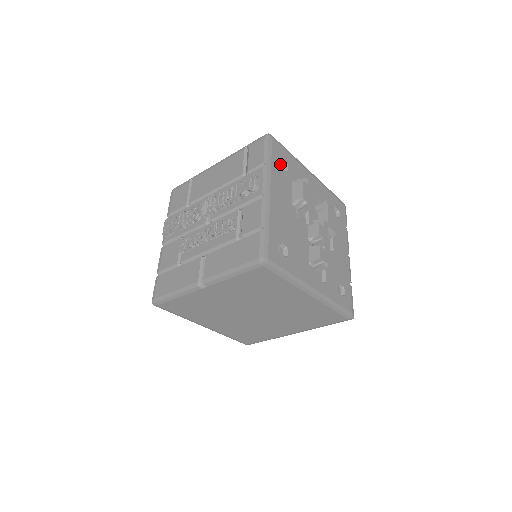
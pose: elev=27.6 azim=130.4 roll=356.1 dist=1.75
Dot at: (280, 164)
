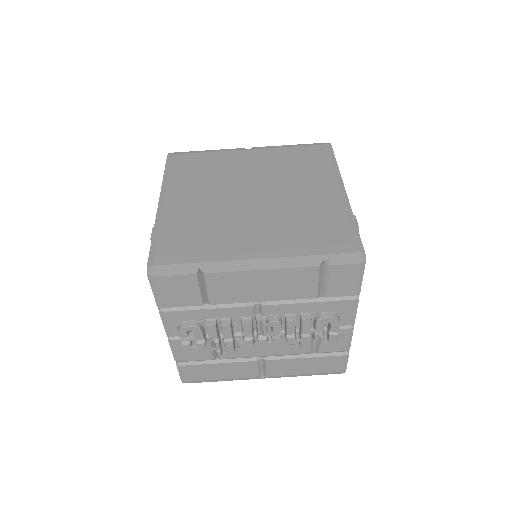
Dot at: occluded
